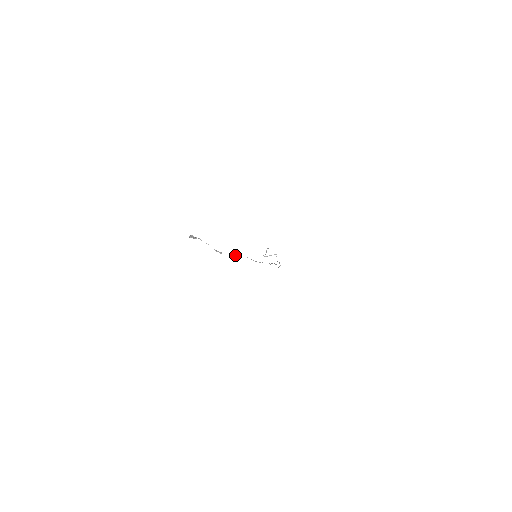
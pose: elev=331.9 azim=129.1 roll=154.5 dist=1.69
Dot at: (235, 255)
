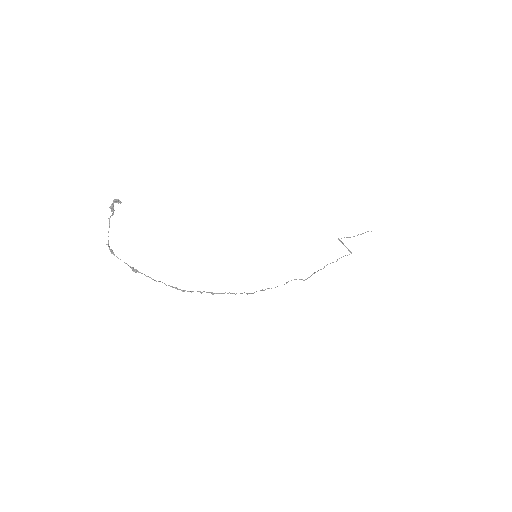
Dot at: (132, 267)
